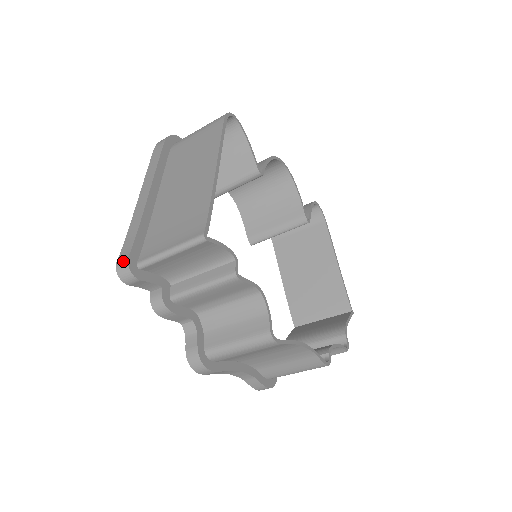
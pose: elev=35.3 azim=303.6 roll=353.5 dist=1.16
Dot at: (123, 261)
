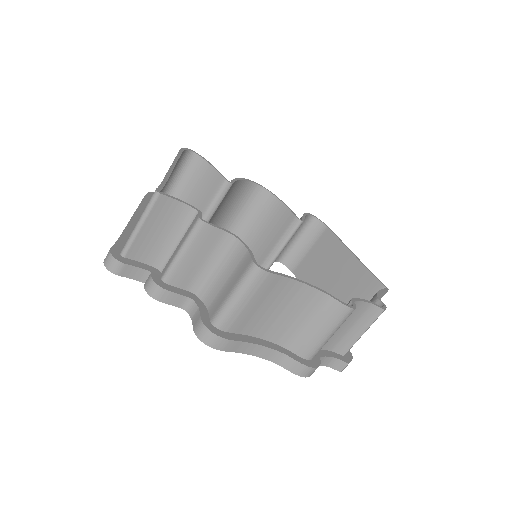
Dot at: (107, 254)
